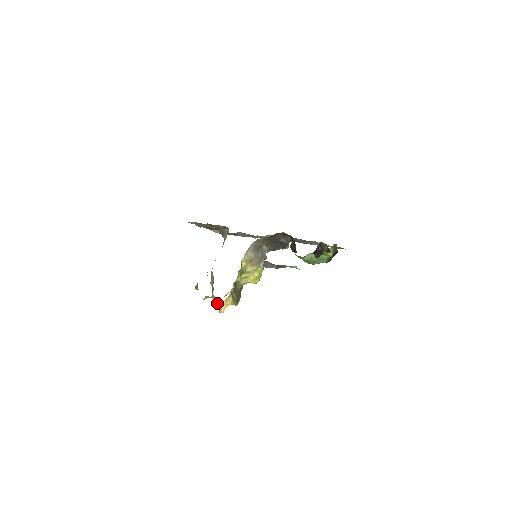
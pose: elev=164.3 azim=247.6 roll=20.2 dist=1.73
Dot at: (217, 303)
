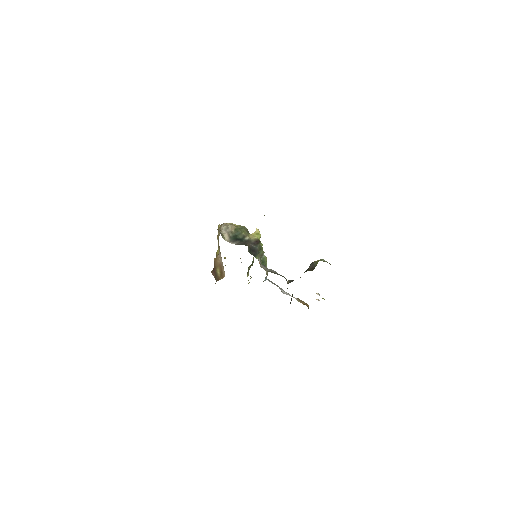
Dot at: occluded
